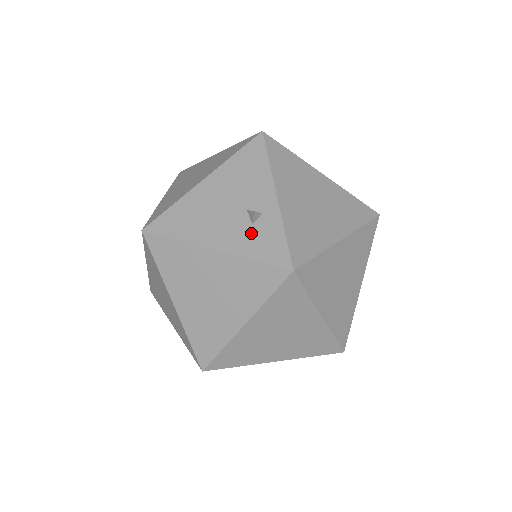
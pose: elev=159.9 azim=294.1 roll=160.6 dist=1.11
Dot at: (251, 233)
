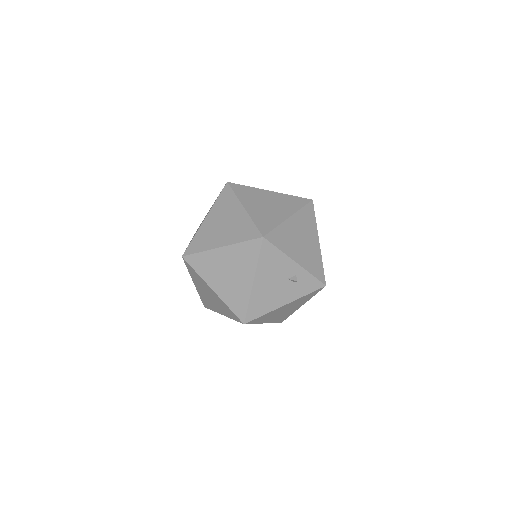
Dot at: (297, 286)
